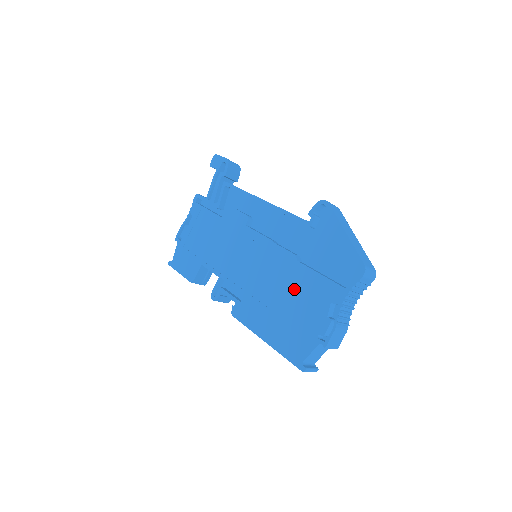
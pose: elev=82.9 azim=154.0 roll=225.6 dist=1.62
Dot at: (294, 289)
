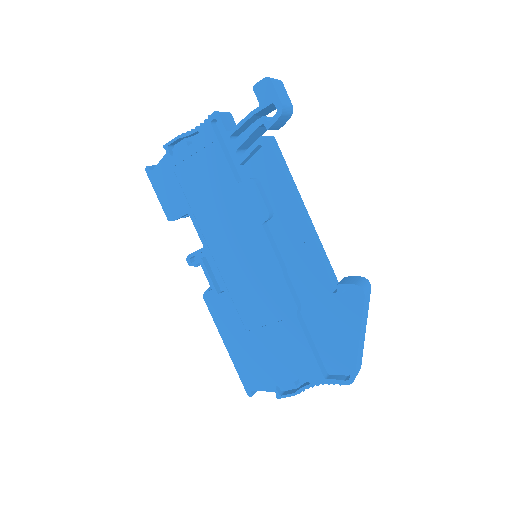
Dot at: (278, 335)
